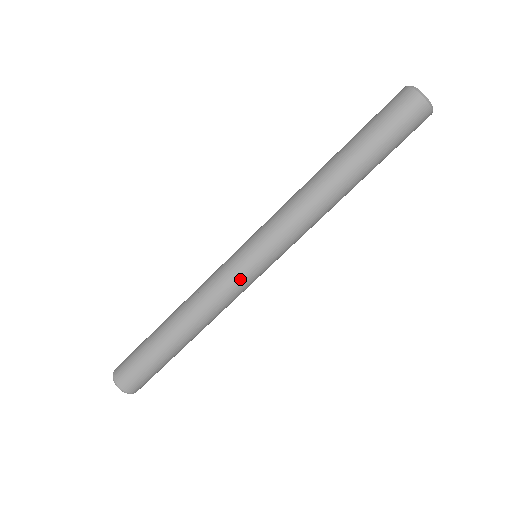
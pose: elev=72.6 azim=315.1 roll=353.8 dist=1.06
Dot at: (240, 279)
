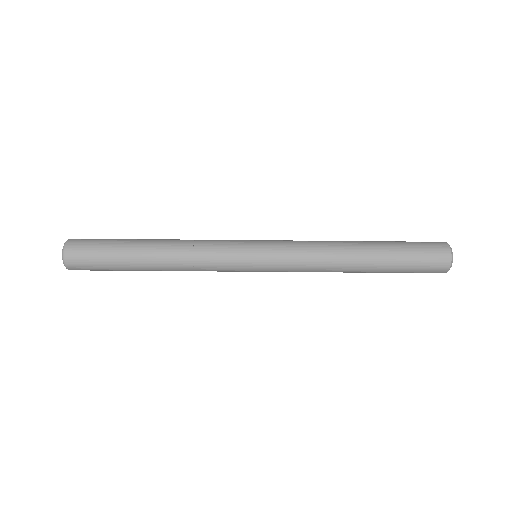
Dot at: (234, 265)
